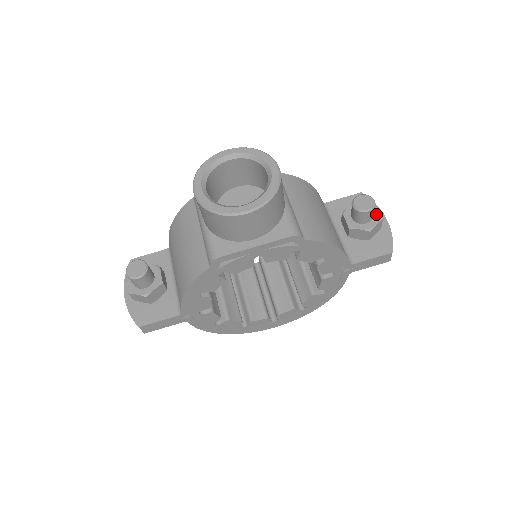
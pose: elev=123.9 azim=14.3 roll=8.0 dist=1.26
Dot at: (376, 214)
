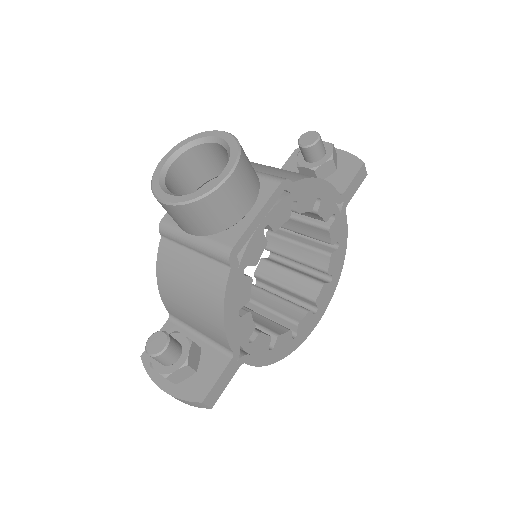
Dot at: (325, 145)
